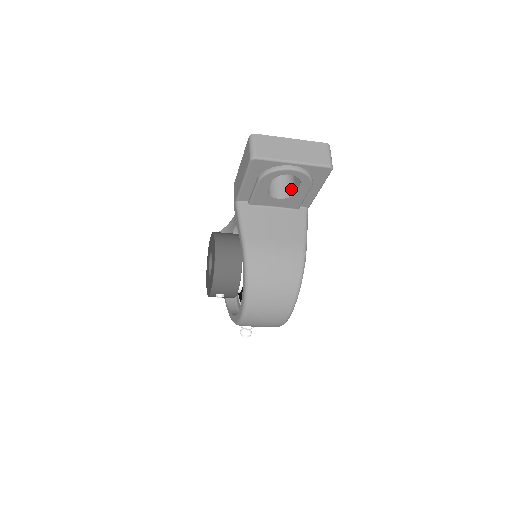
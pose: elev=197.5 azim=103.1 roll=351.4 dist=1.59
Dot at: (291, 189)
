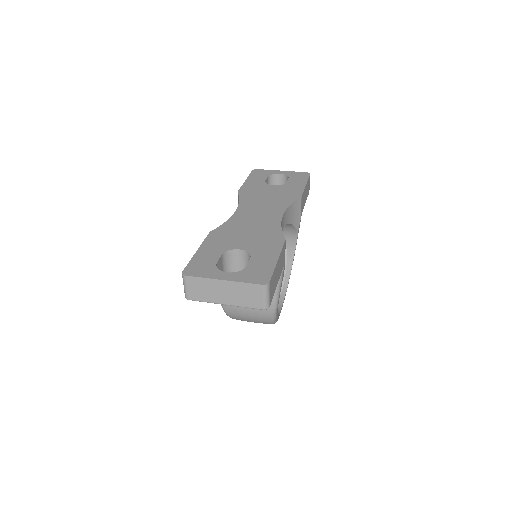
Dot at: occluded
